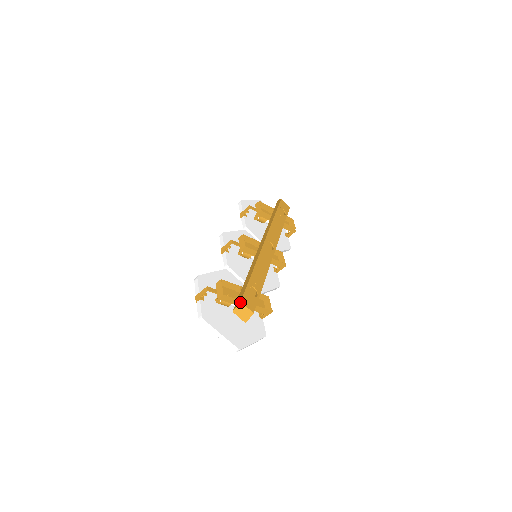
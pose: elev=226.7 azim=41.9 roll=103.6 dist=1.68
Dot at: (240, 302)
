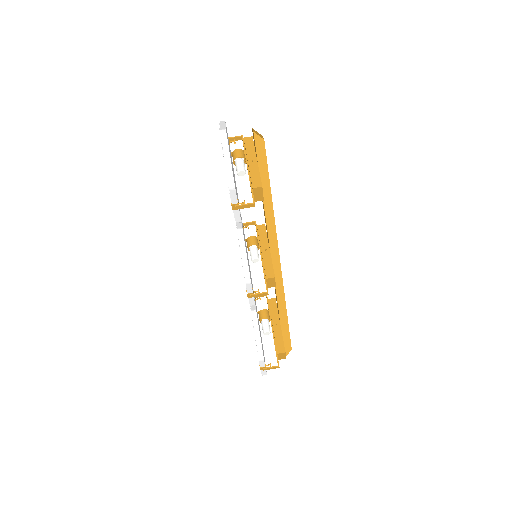
Dot at: (262, 136)
